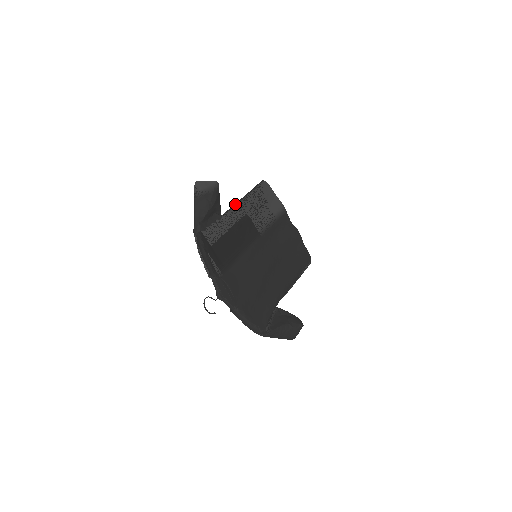
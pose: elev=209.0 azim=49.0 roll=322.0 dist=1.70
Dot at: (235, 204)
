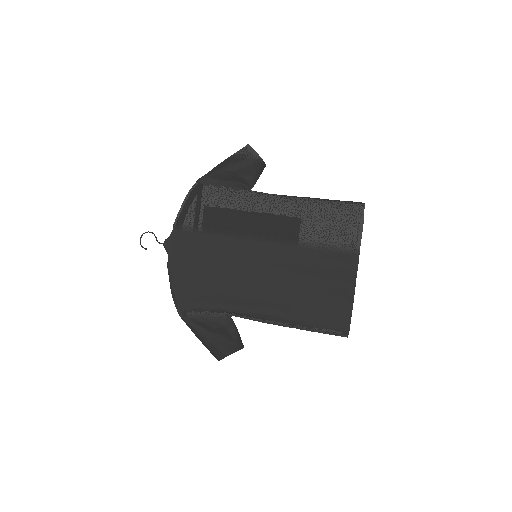
Dot at: occluded
